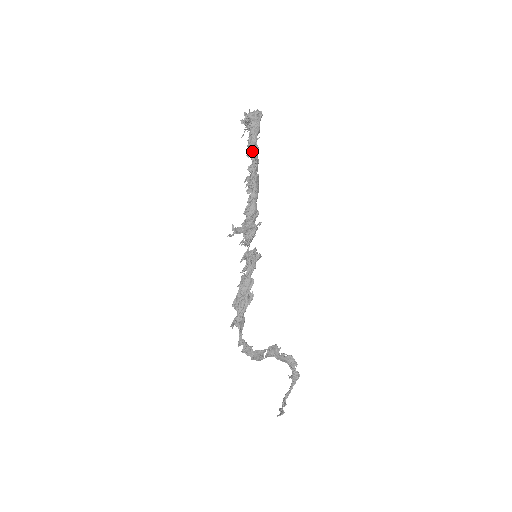
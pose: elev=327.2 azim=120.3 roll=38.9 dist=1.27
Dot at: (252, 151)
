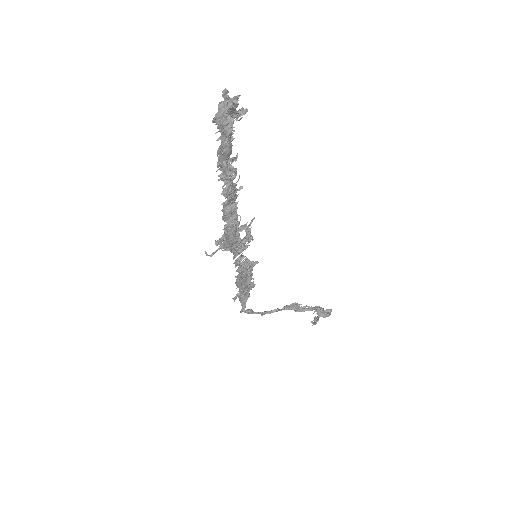
Dot at: (223, 177)
